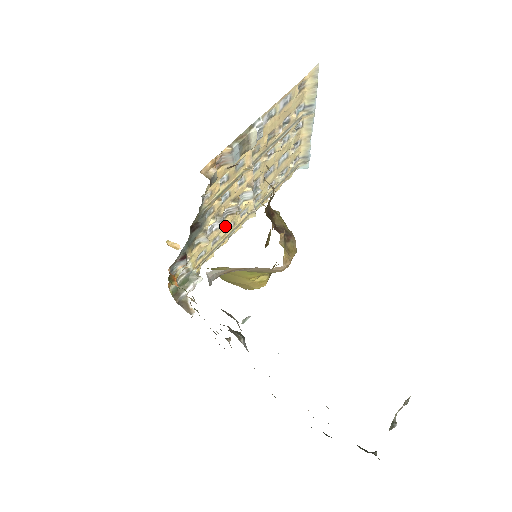
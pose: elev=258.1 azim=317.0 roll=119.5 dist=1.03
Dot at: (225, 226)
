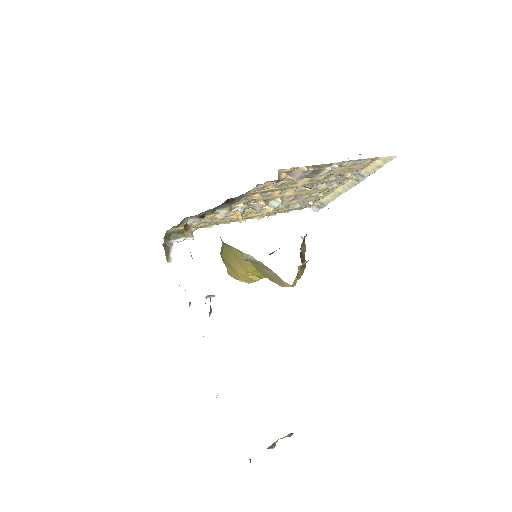
Dot at: occluded
